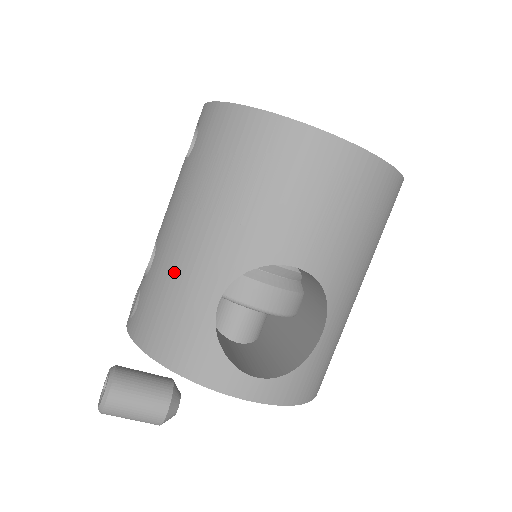
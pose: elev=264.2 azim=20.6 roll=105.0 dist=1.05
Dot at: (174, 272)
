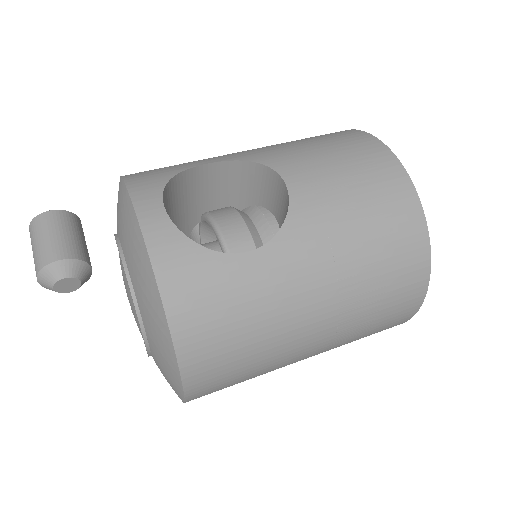
Dot at: occluded
